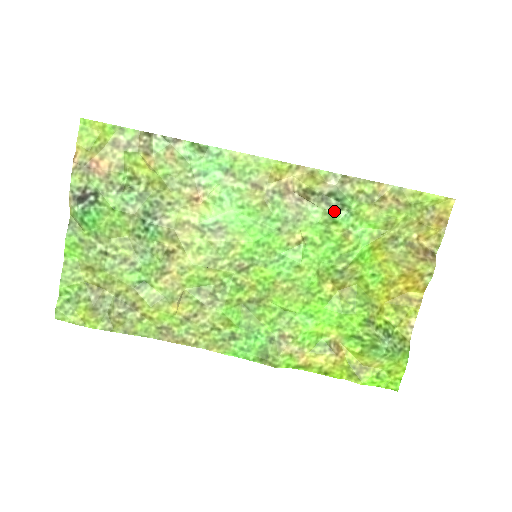
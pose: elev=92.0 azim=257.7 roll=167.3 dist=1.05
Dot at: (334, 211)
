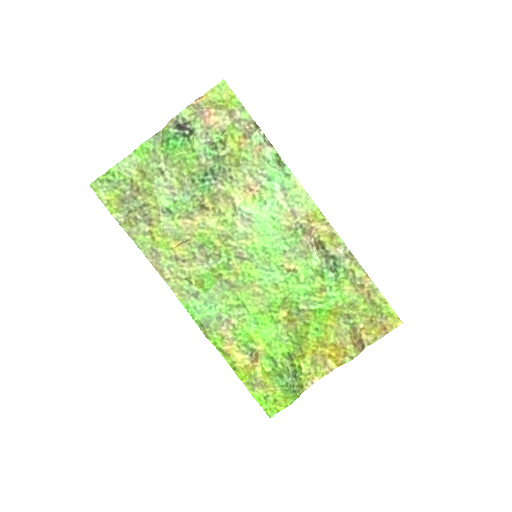
Dot at: (327, 269)
